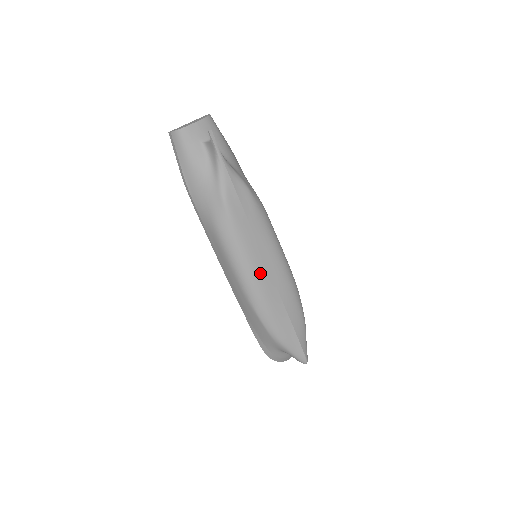
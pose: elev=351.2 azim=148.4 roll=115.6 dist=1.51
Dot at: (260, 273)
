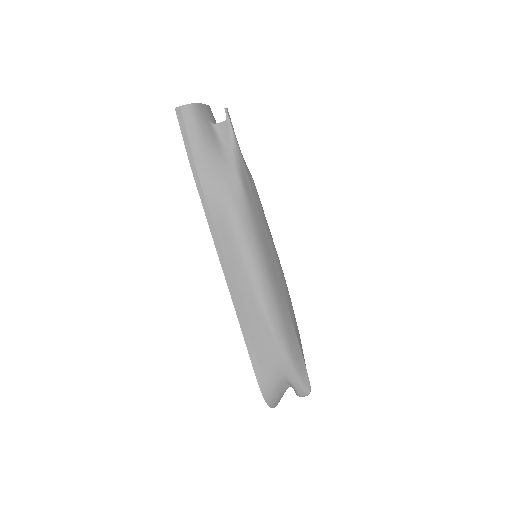
Dot at: (270, 267)
